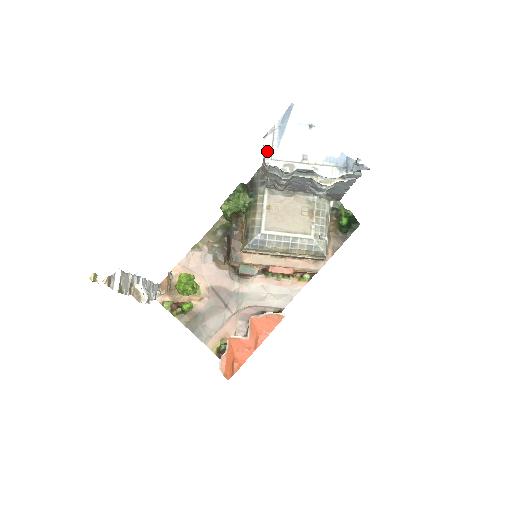
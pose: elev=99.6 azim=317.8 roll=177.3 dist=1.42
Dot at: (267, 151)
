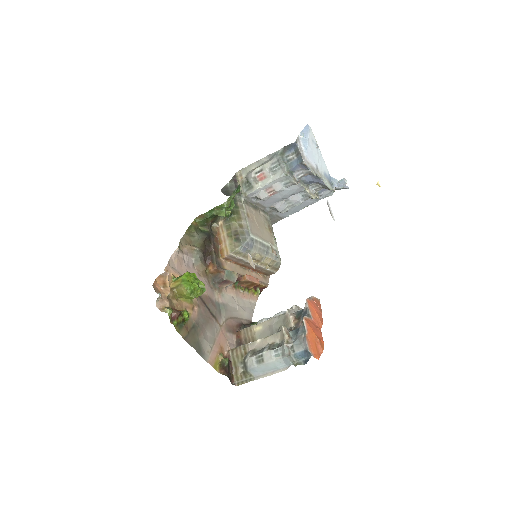
Dot at: (302, 153)
